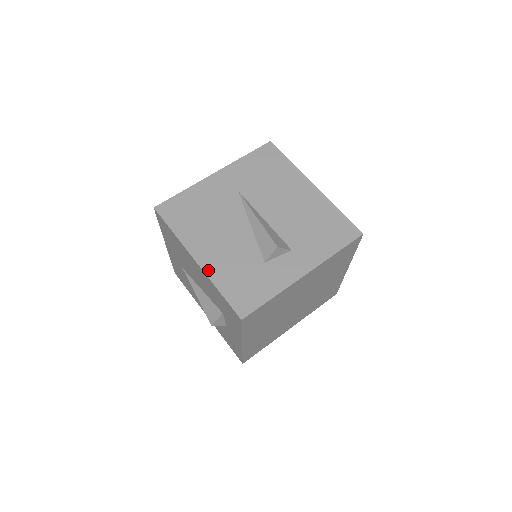
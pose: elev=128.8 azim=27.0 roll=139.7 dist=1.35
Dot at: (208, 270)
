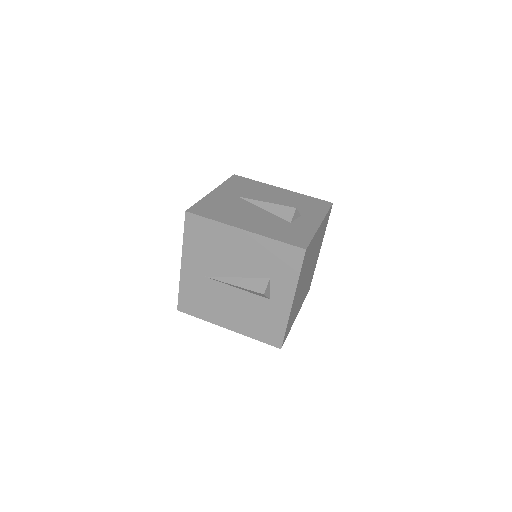
Dot at: (258, 232)
